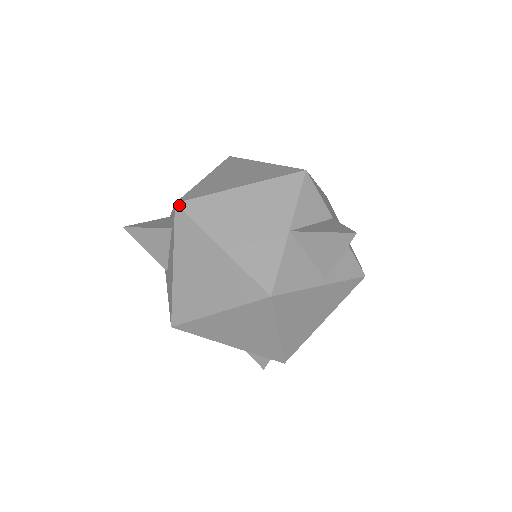
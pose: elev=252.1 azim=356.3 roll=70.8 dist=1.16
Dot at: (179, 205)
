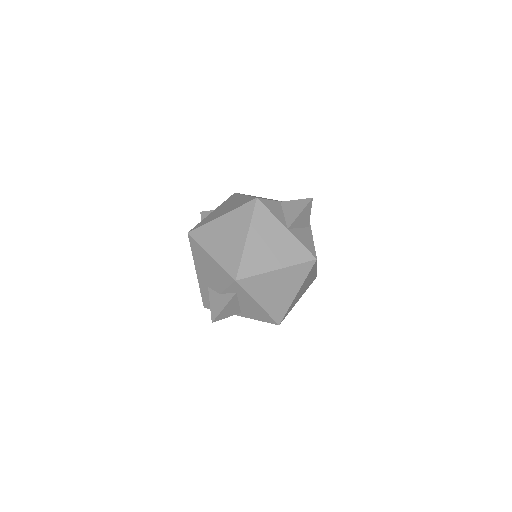
Dot at: (238, 279)
